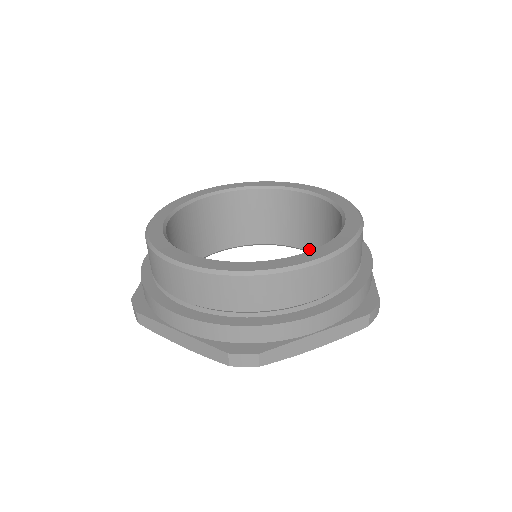
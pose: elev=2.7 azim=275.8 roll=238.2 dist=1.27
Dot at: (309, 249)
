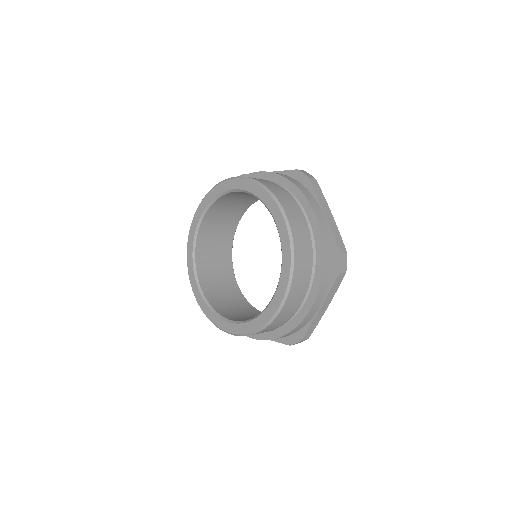
Dot at: occluded
